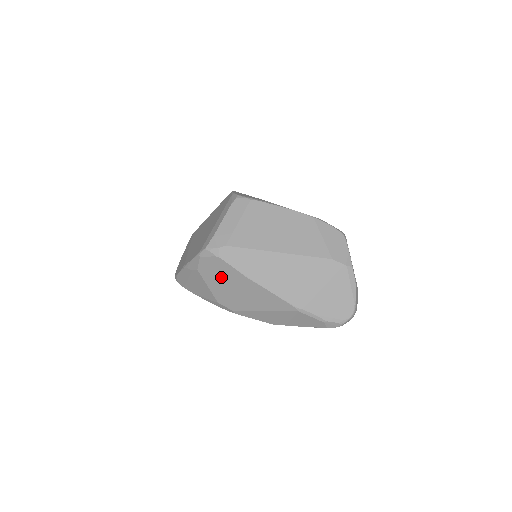
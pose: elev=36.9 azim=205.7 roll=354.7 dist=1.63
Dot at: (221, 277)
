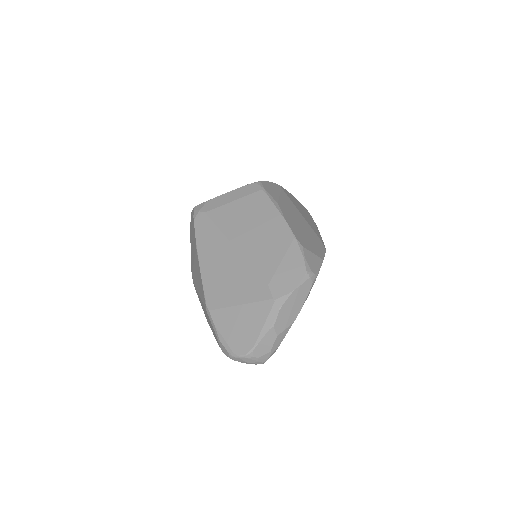
Dot at: (193, 241)
